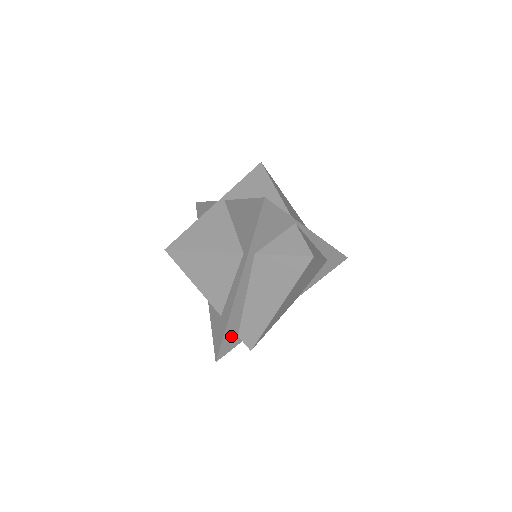
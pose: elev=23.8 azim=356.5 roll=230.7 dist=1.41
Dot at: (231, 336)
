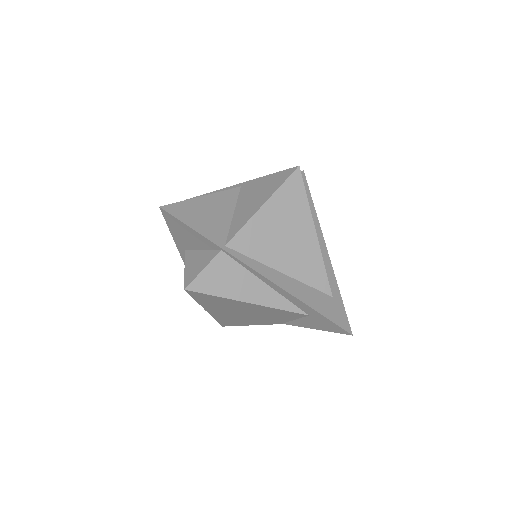
Dot at: occluded
